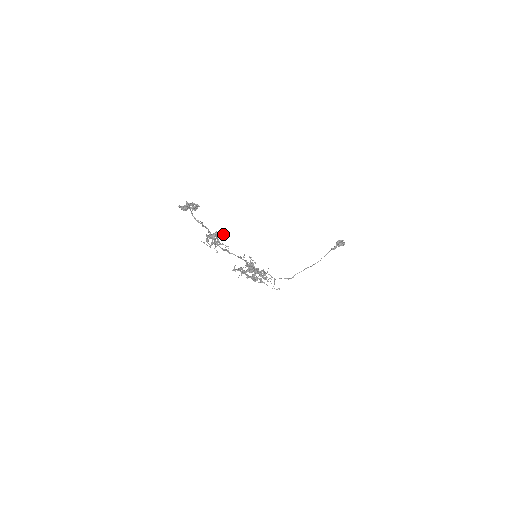
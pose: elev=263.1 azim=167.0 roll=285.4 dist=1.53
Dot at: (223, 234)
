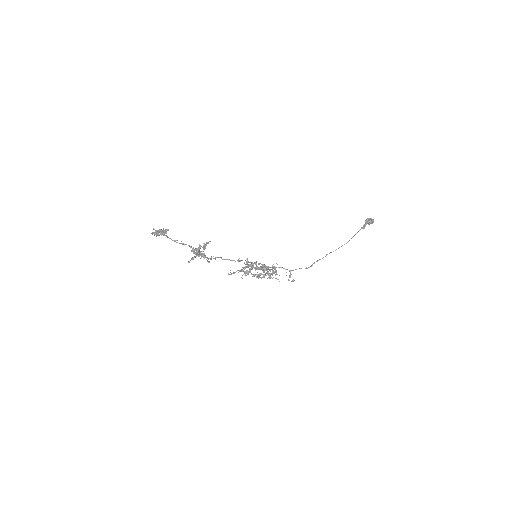
Dot at: (205, 247)
